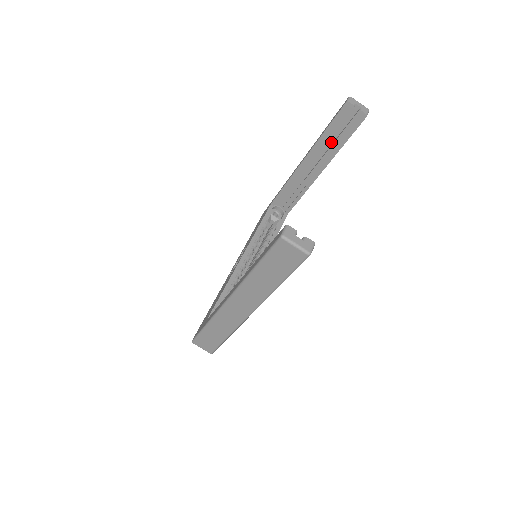
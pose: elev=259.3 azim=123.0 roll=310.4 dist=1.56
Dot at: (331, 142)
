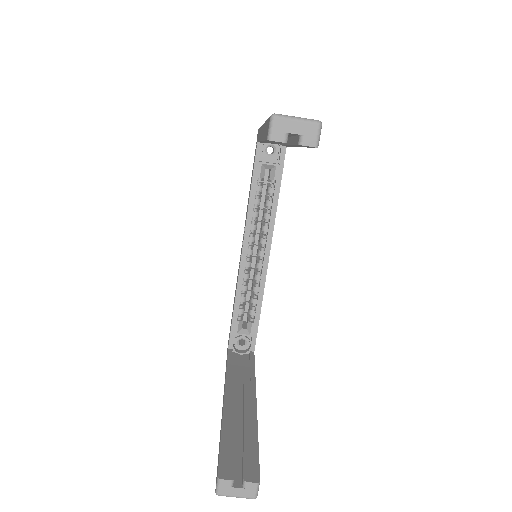
Dot at: occluded
